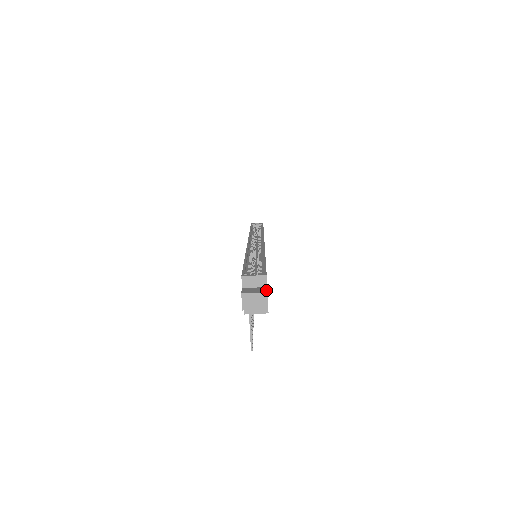
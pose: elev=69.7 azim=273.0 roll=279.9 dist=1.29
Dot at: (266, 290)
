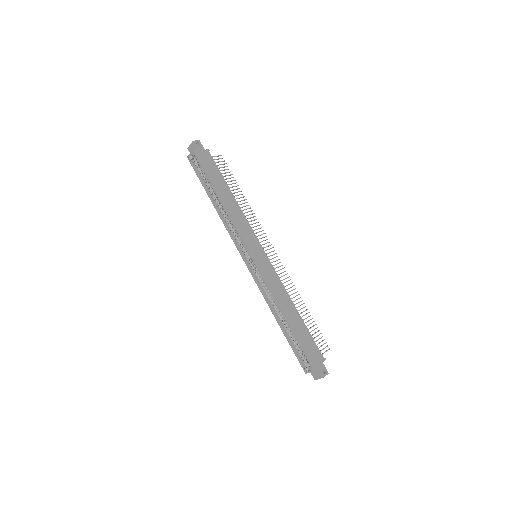
Dot at: (321, 375)
